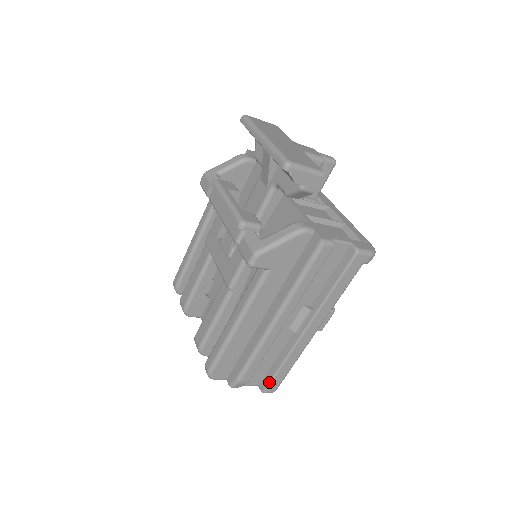
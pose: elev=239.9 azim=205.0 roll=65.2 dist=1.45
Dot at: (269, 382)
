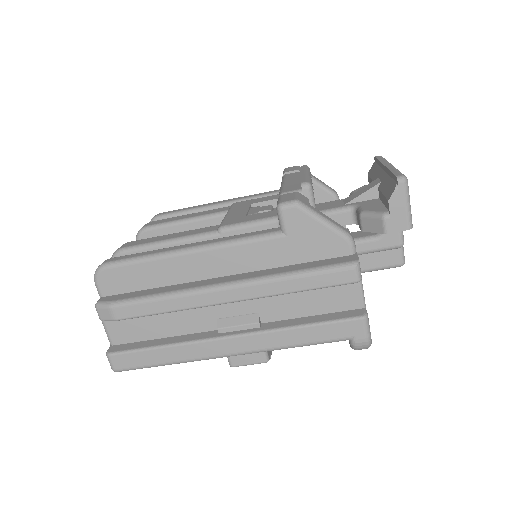
Dot at: (128, 350)
